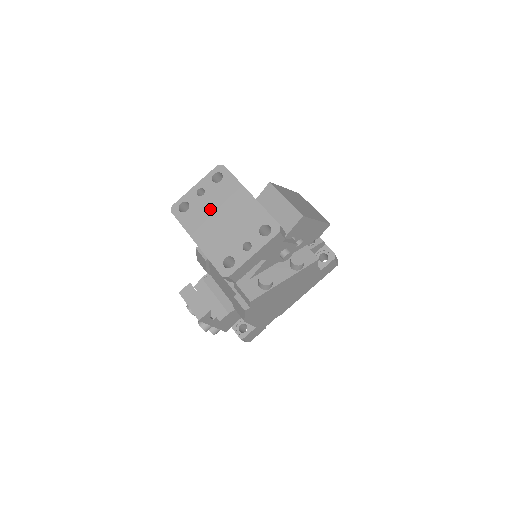
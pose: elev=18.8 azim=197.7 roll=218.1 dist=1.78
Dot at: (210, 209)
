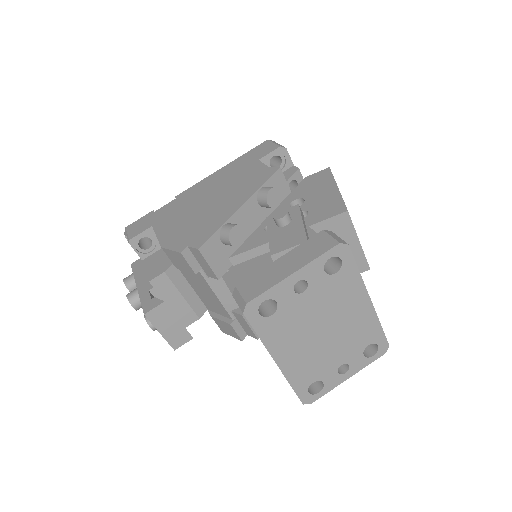
Dot at: (309, 316)
